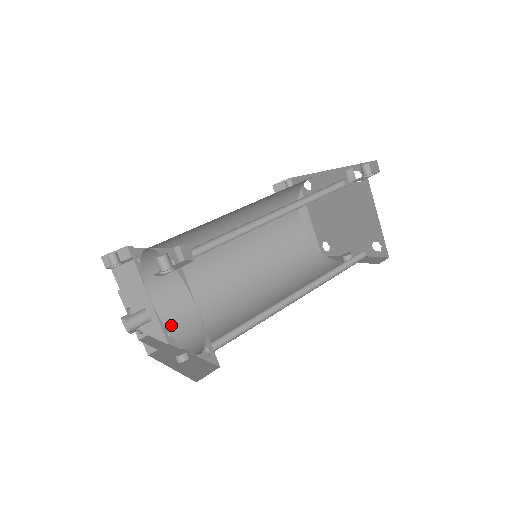
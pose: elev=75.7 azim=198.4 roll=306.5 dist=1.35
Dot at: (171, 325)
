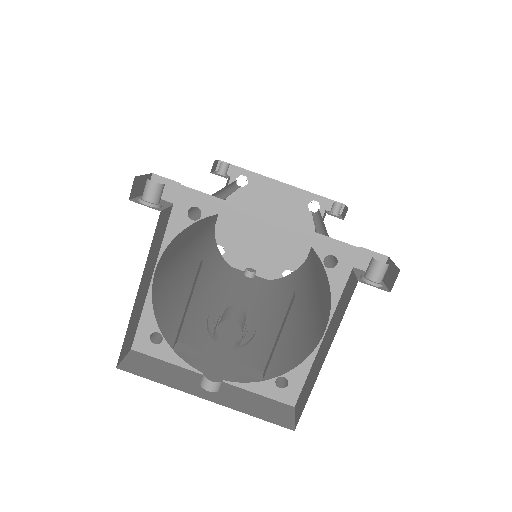
Dot at: (162, 323)
